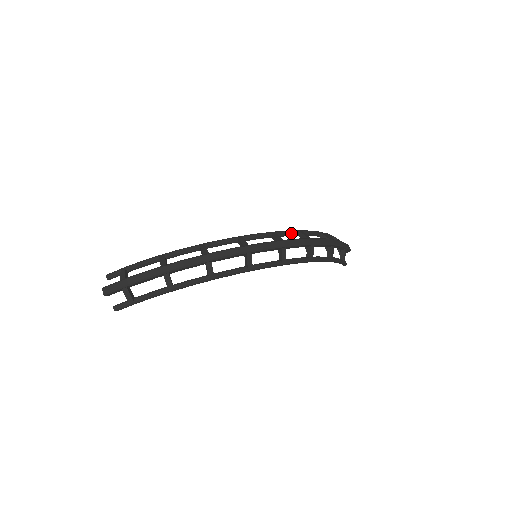
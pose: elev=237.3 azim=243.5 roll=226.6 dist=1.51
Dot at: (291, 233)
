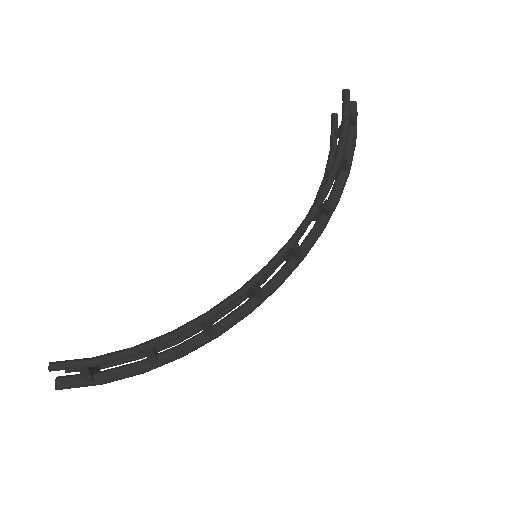
Dot at: occluded
